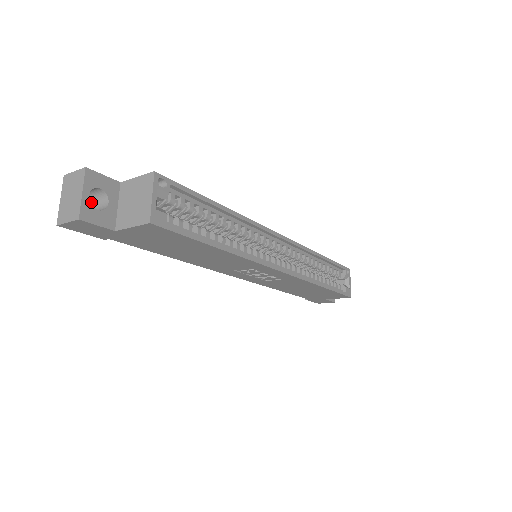
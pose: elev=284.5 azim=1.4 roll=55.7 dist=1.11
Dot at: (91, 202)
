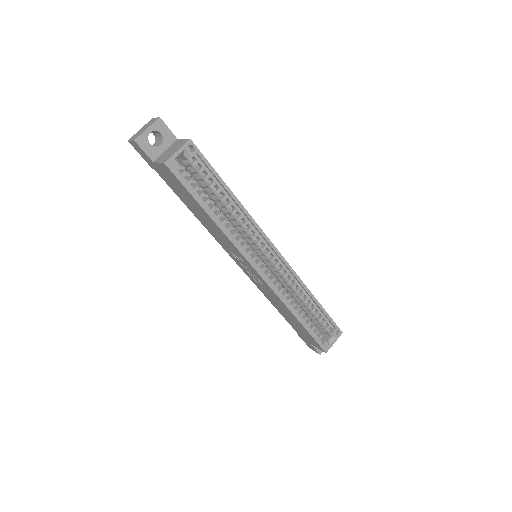
Dot at: (157, 141)
